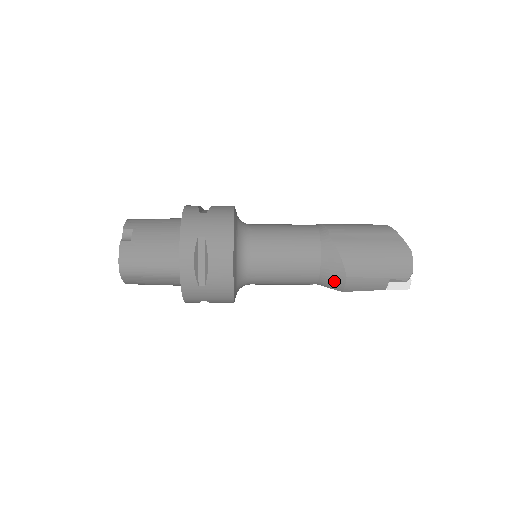
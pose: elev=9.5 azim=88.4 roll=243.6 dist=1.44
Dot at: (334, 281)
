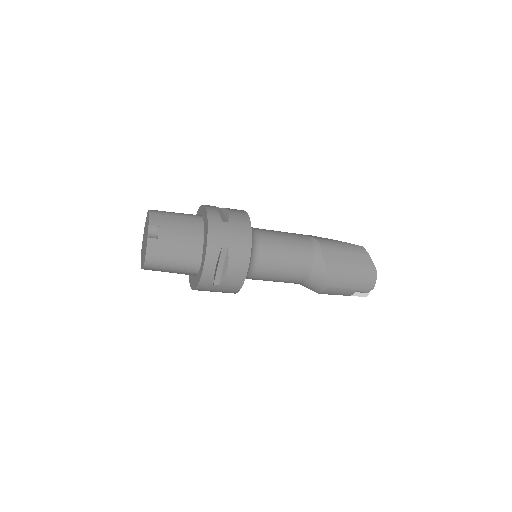
Dot at: (316, 287)
